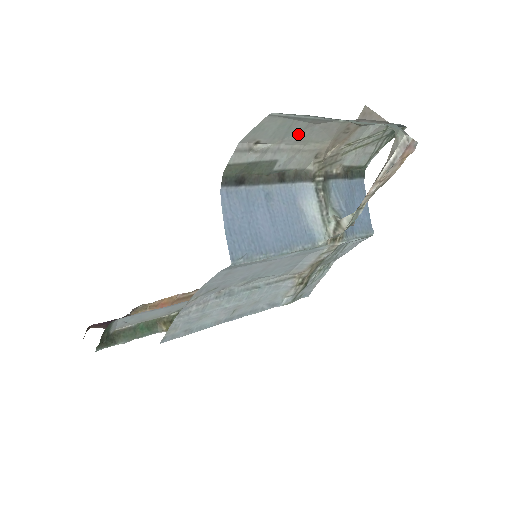
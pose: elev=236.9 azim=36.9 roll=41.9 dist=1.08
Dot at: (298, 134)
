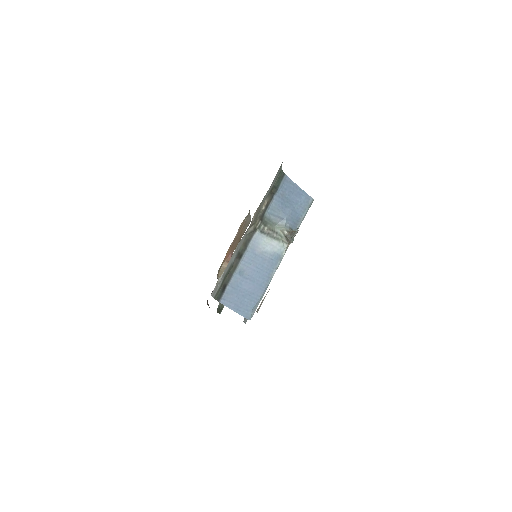
Dot at: occluded
